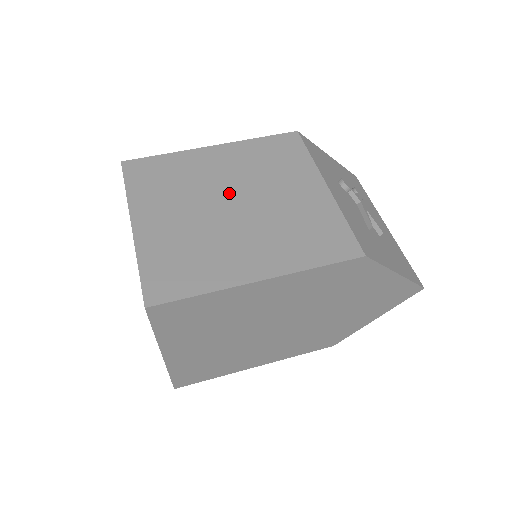
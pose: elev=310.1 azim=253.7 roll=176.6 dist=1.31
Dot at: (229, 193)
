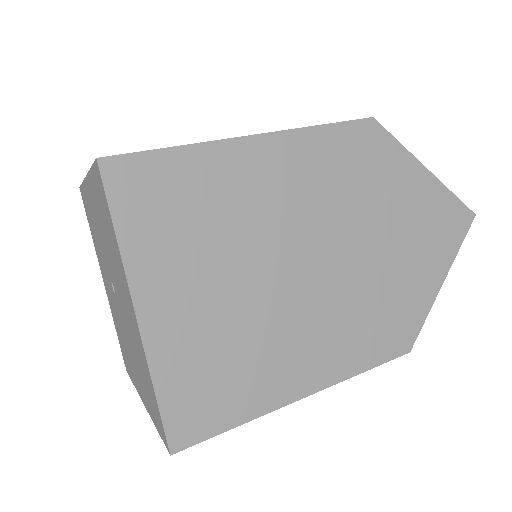
Dot at: occluded
